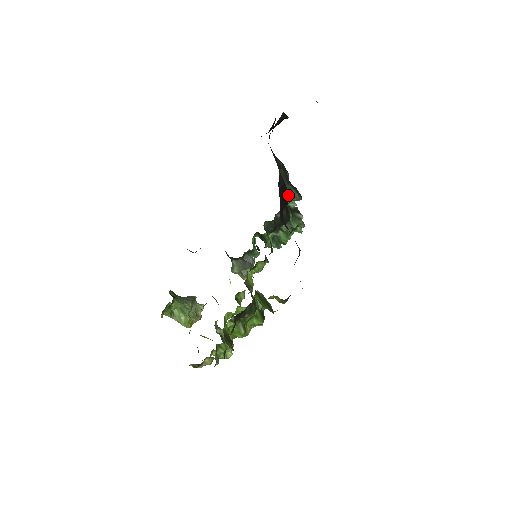
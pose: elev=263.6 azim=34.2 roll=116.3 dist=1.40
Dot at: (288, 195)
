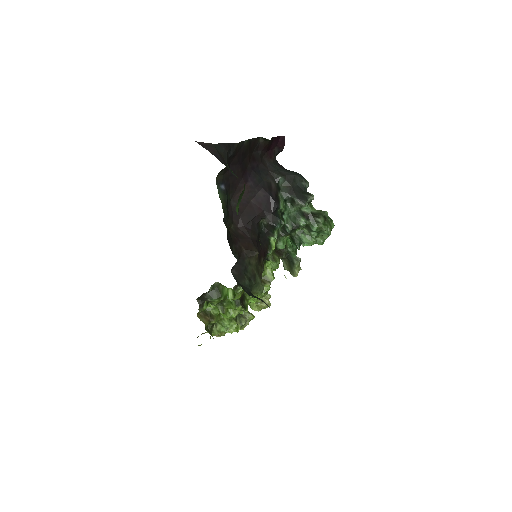
Dot at: (275, 205)
